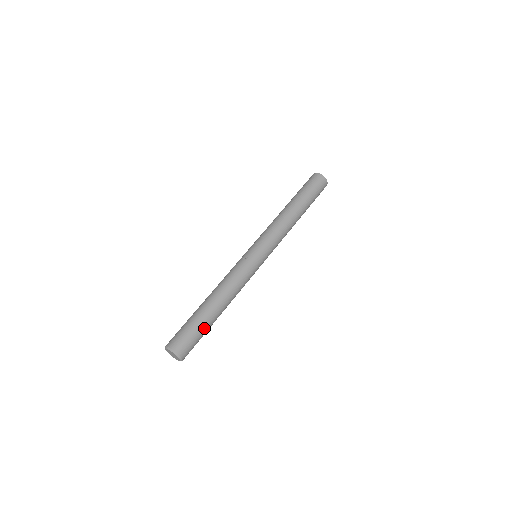
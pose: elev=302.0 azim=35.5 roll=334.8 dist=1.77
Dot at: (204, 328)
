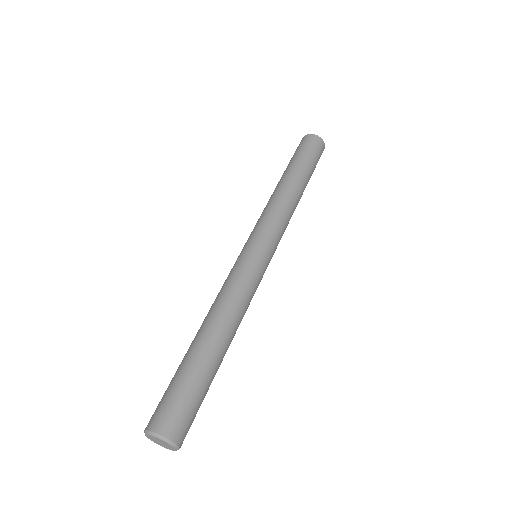
Dot at: (195, 376)
